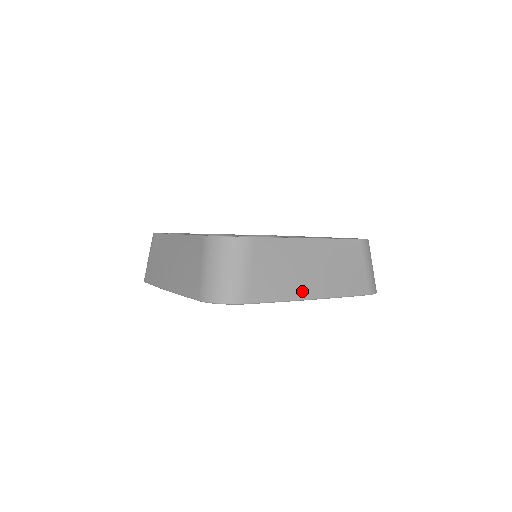
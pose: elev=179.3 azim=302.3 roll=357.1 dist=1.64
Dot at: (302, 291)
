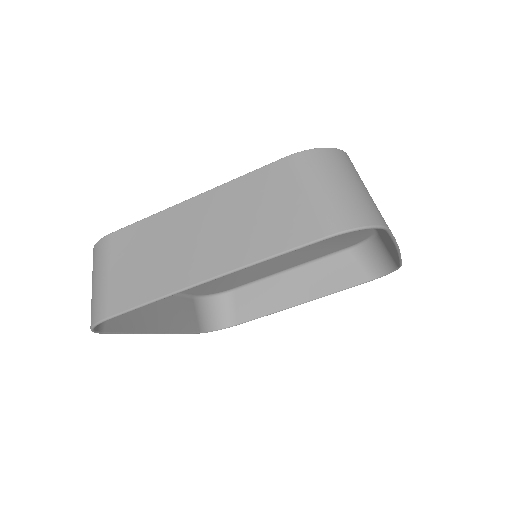
Dot at: (182, 277)
